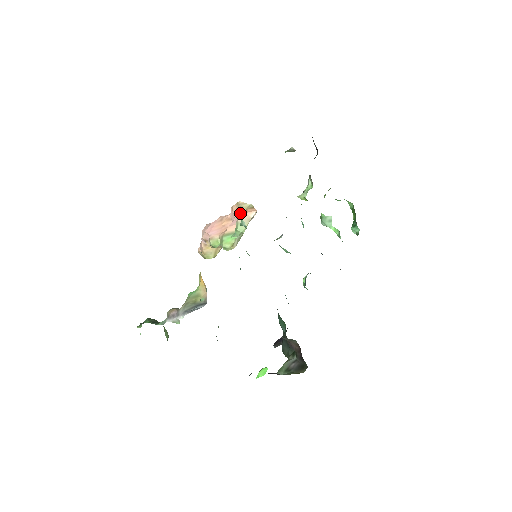
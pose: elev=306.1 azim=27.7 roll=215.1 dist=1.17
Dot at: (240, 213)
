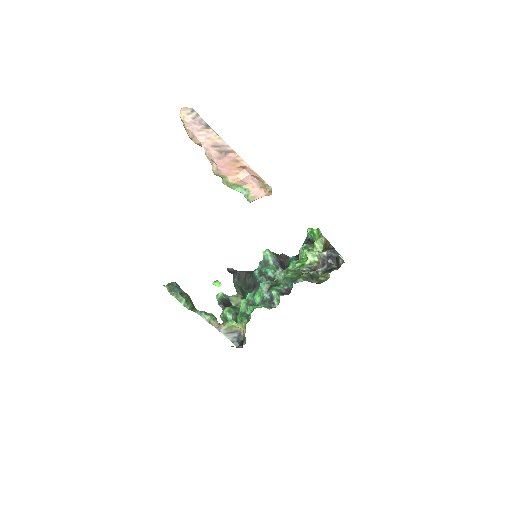
Dot at: (258, 180)
